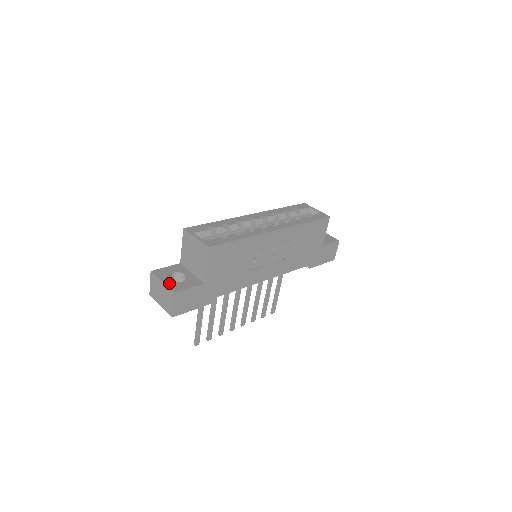
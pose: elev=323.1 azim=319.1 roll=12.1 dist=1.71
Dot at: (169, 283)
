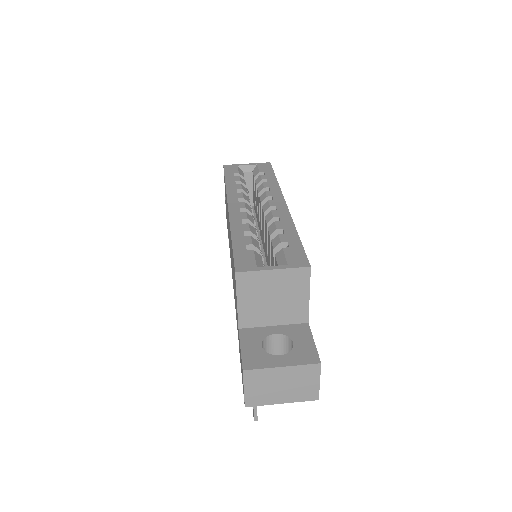
Dot at: (291, 360)
